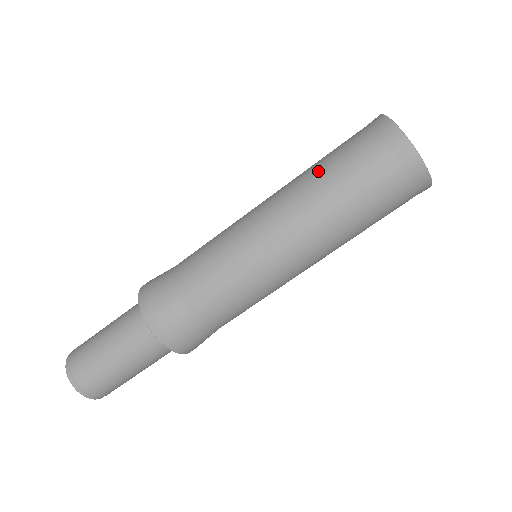
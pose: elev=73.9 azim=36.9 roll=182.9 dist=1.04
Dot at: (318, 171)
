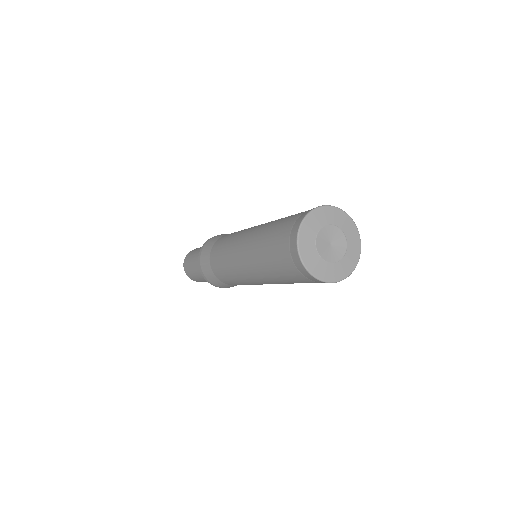
Dot at: (267, 231)
